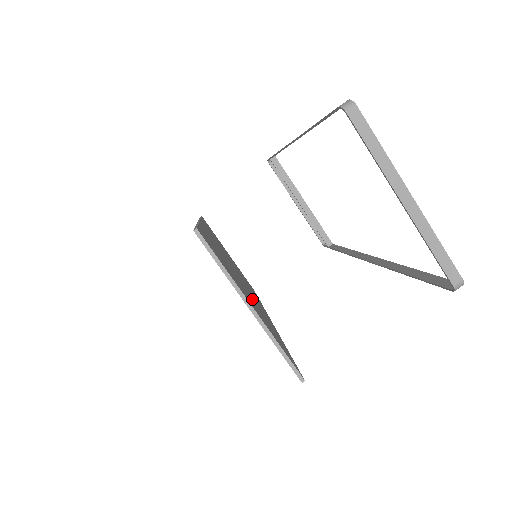
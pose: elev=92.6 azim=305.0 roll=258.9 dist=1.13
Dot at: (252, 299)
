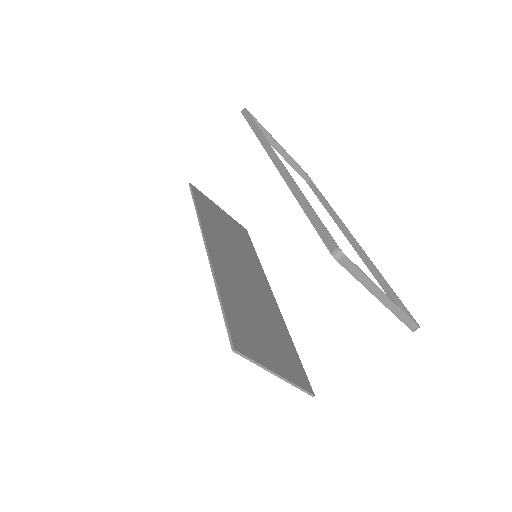
Dot at: (267, 326)
